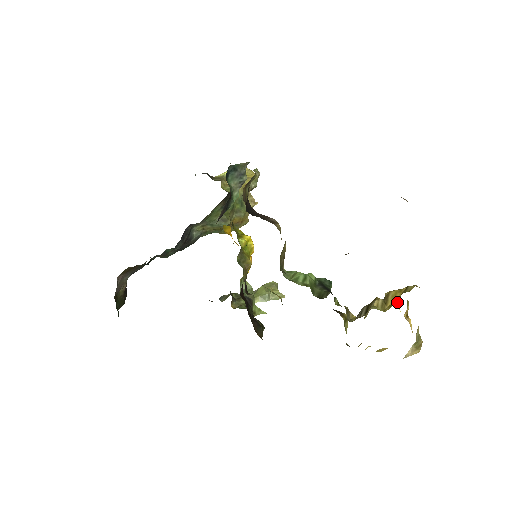
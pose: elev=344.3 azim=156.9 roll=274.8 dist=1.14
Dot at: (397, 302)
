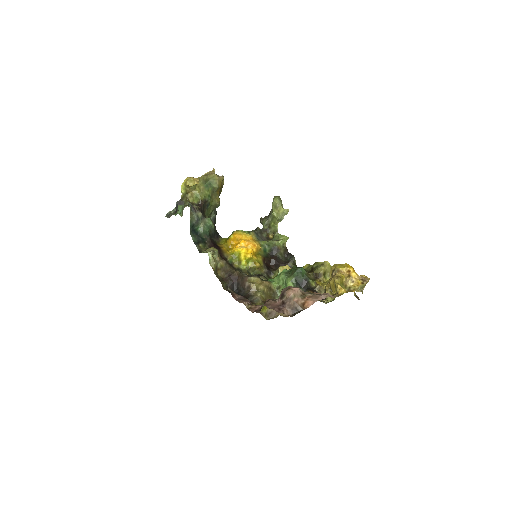
Dot at: (340, 268)
